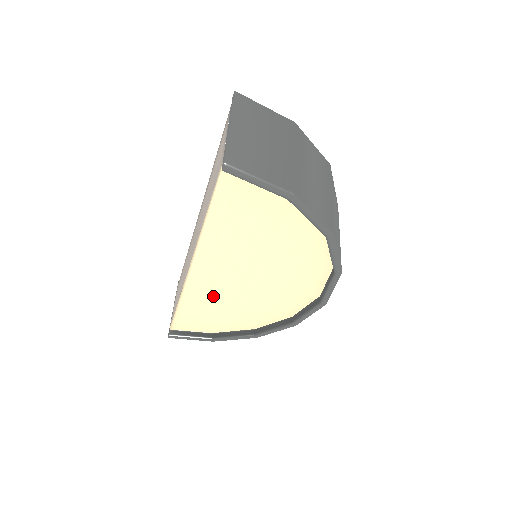
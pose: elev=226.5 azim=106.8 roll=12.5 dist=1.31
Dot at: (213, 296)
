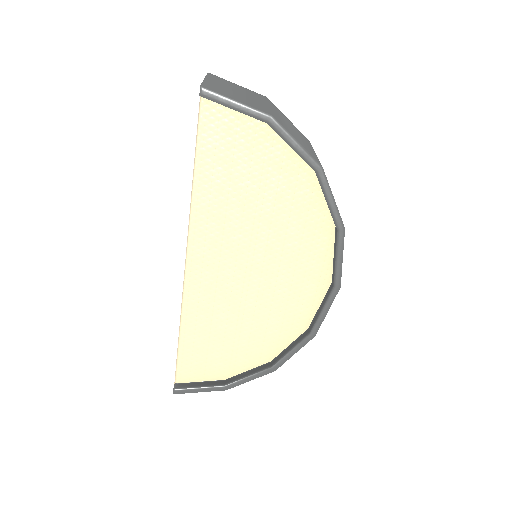
Dot at: (216, 308)
